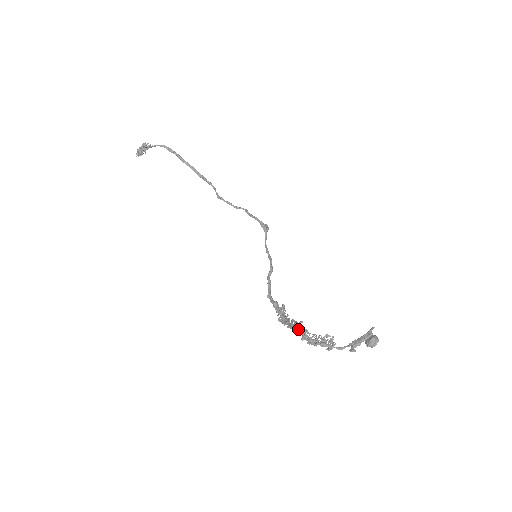
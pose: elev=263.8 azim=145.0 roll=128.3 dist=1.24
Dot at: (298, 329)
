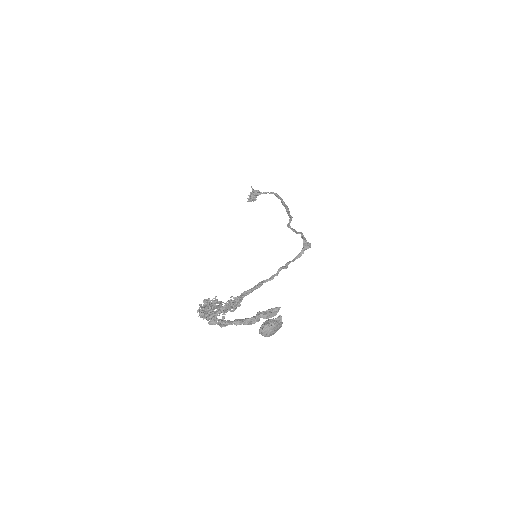
Dot at: (207, 303)
